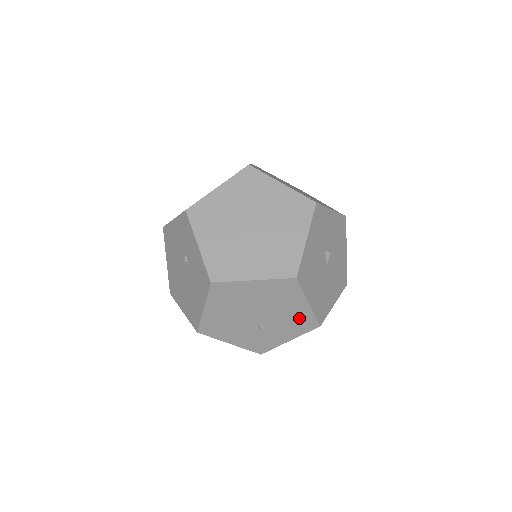
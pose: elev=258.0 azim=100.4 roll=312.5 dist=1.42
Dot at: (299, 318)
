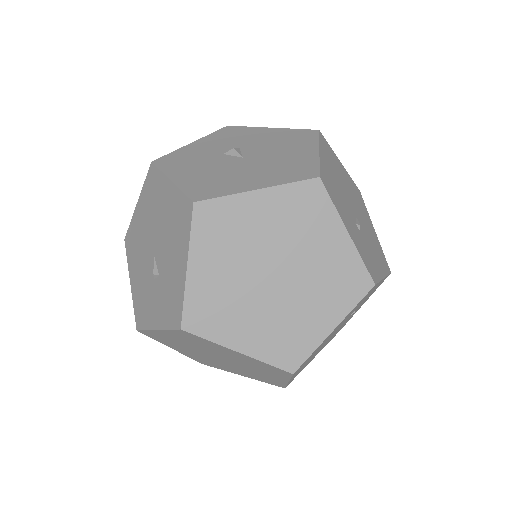
Dot at: occluded
